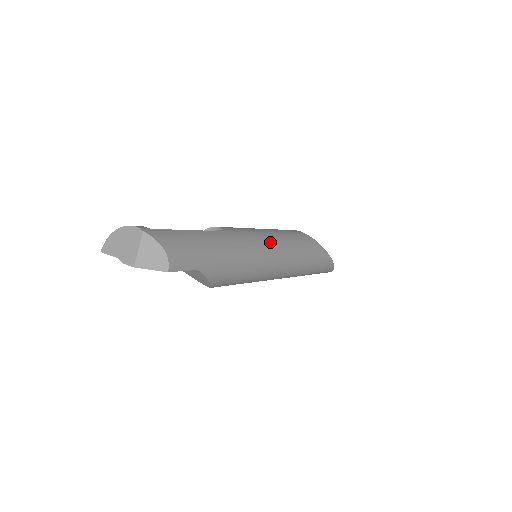
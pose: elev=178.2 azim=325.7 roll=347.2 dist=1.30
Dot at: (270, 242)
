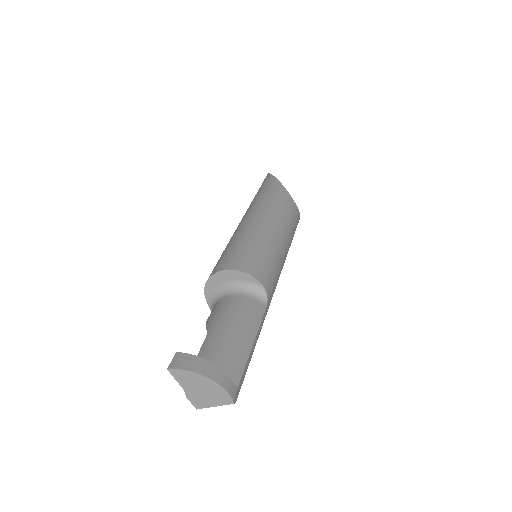
Dot at: occluded
